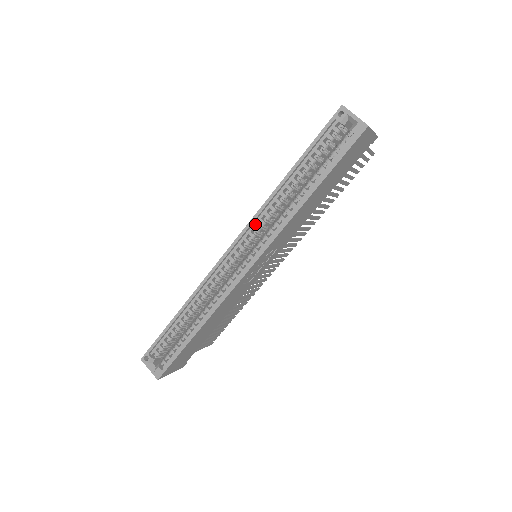
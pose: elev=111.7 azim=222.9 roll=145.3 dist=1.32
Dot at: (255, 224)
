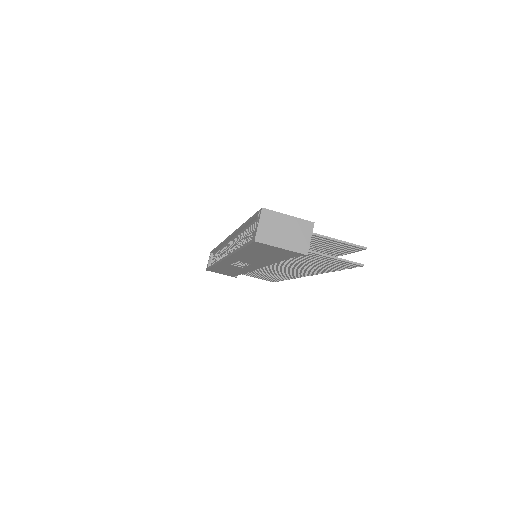
Dot at: (236, 236)
